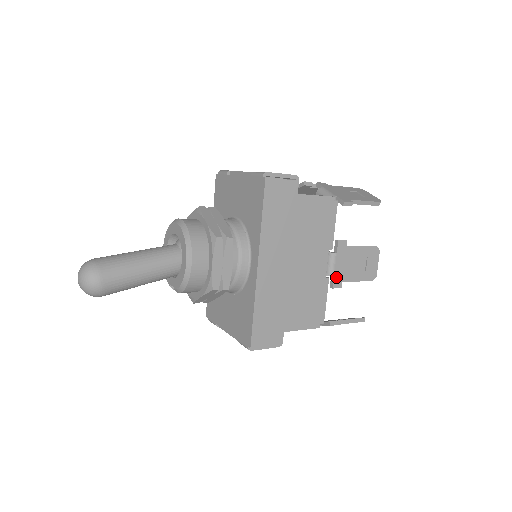
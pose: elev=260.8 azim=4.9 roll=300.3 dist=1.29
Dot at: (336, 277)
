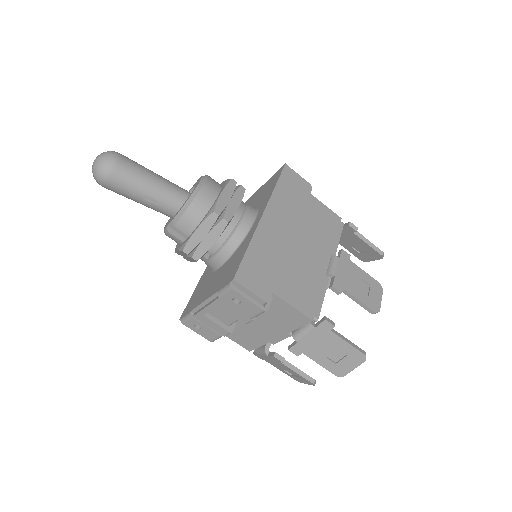
Dot at: (337, 279)
